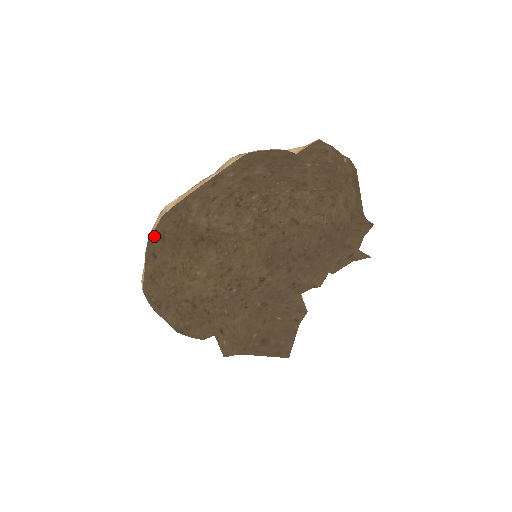
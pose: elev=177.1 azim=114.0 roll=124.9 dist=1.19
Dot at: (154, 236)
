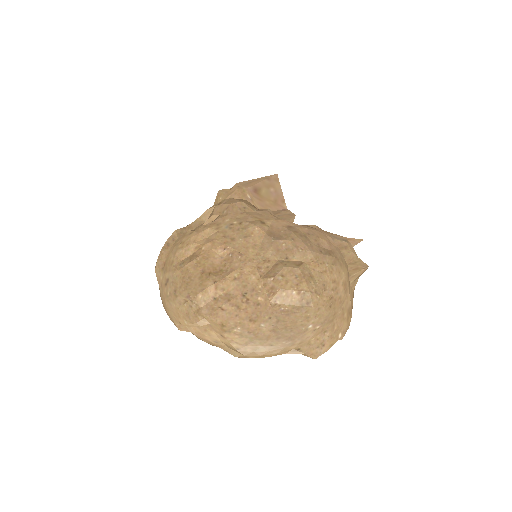
Dot at: (168, 300)
